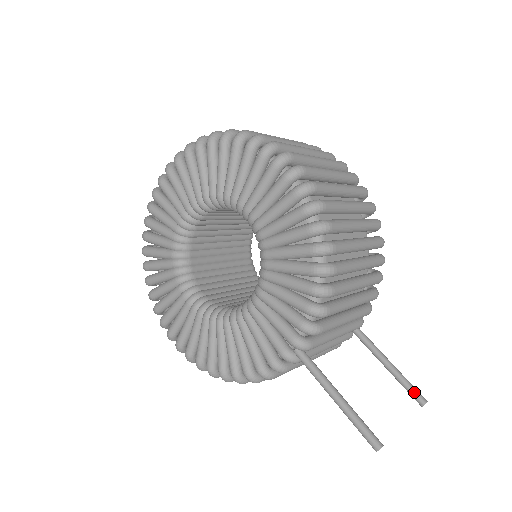
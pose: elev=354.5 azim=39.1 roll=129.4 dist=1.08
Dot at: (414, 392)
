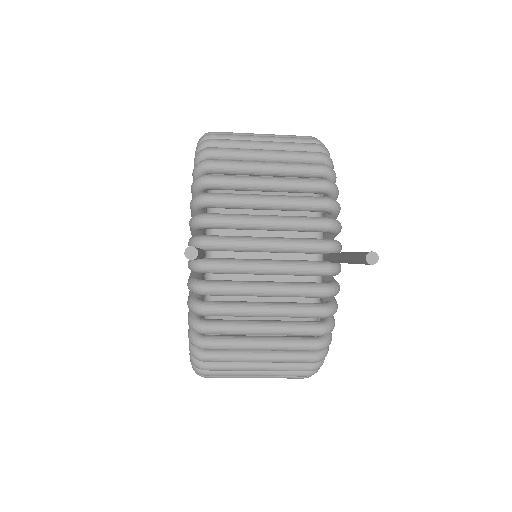
Dot at: (359, 254)
